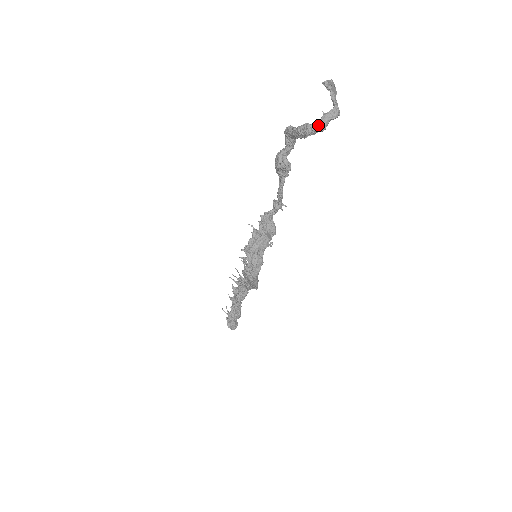
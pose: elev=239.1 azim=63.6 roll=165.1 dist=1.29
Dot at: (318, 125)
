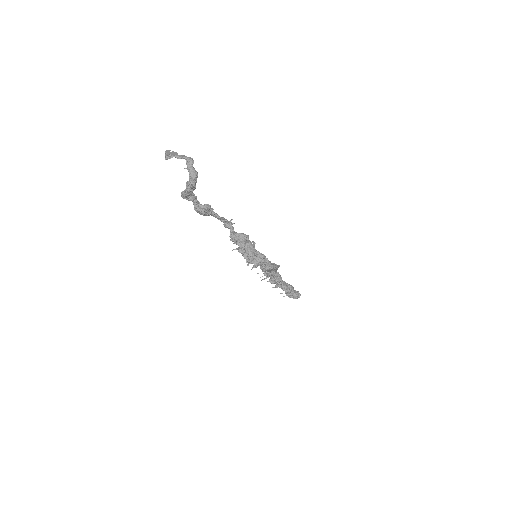
Dot at: (192, 177)
